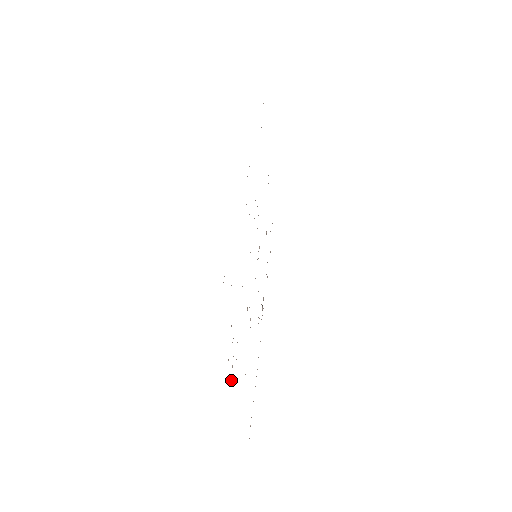
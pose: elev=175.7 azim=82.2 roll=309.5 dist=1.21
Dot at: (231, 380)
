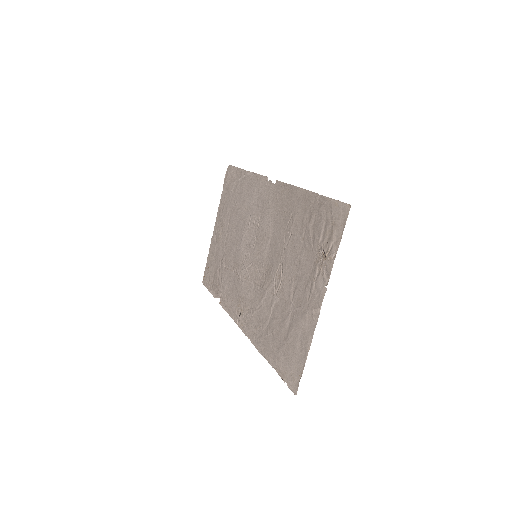
Dot at: (326, 284)
